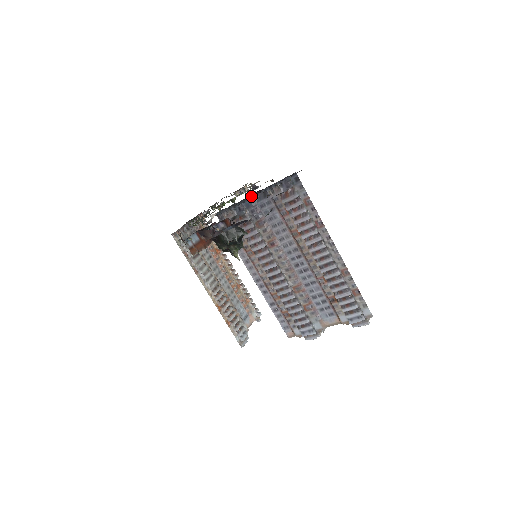
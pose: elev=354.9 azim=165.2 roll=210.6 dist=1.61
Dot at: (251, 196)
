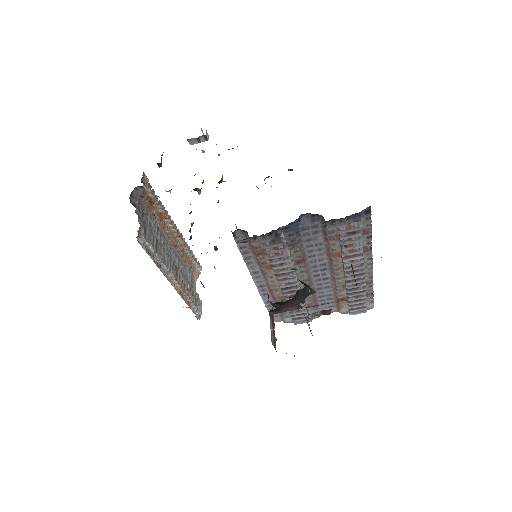
Dot at: (295, 220)
